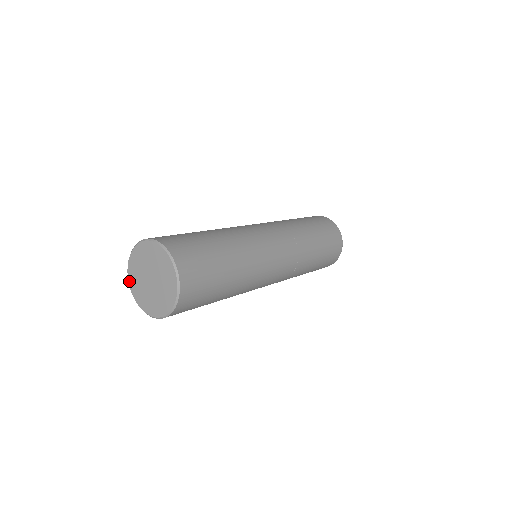
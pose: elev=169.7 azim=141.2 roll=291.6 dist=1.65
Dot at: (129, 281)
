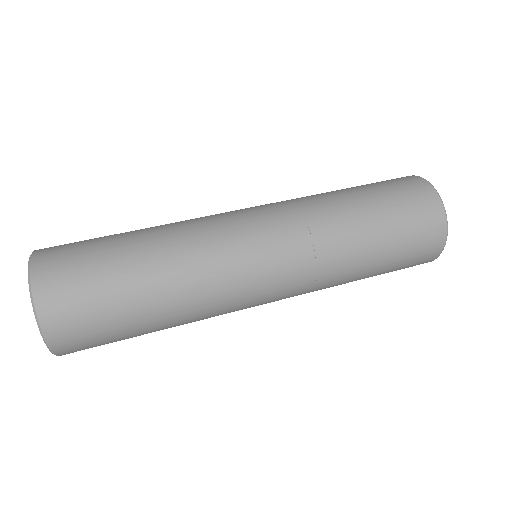
Dot at: occluded
